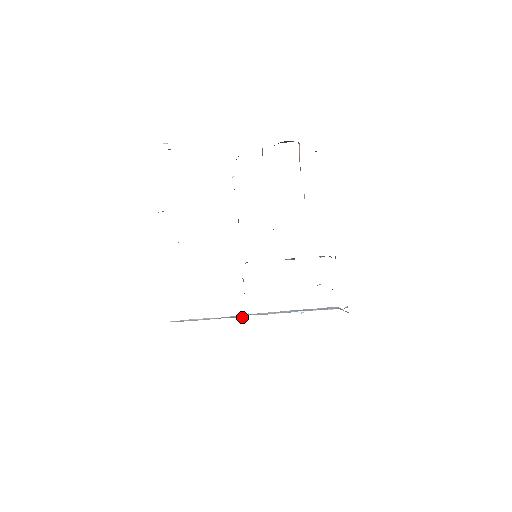
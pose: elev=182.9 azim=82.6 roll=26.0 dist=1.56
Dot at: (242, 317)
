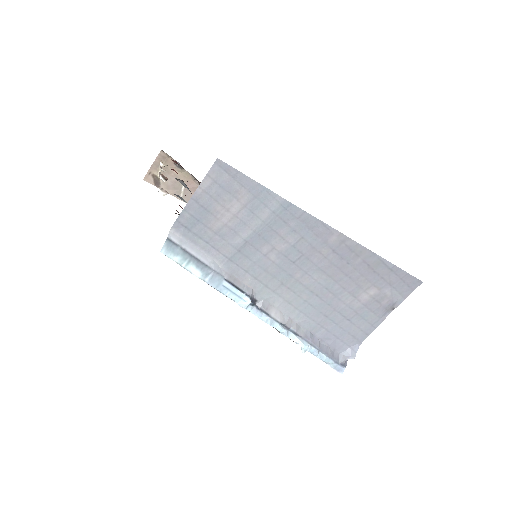
Dot at: (251, 301)
